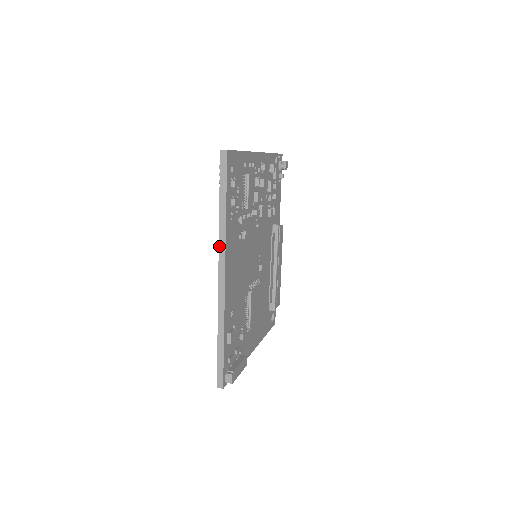
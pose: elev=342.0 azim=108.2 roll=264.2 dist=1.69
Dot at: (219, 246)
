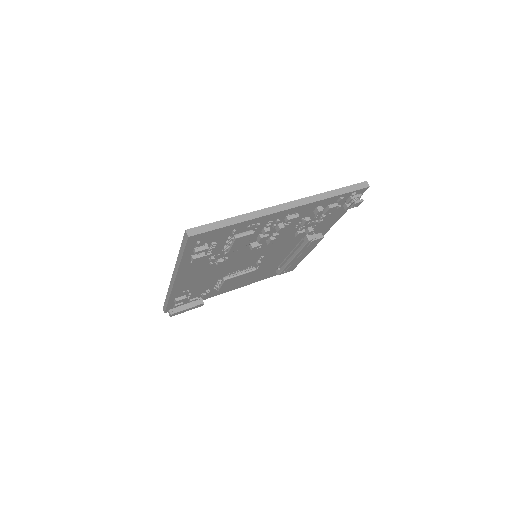
Dot at: (174, 268)
